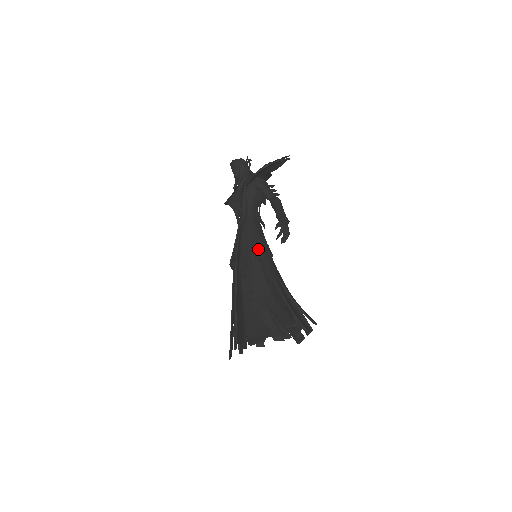
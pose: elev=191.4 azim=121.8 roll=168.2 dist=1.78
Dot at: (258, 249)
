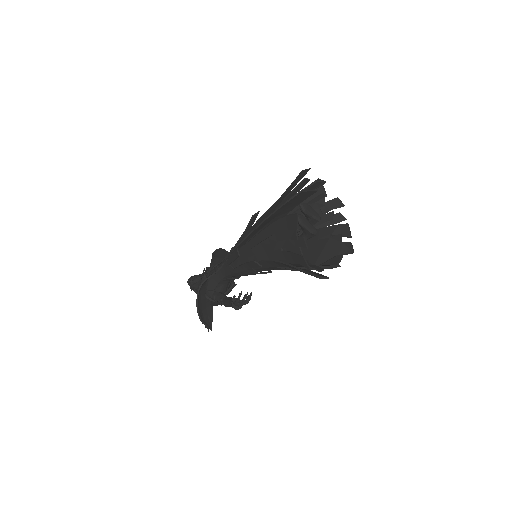
Dot at: occluded
